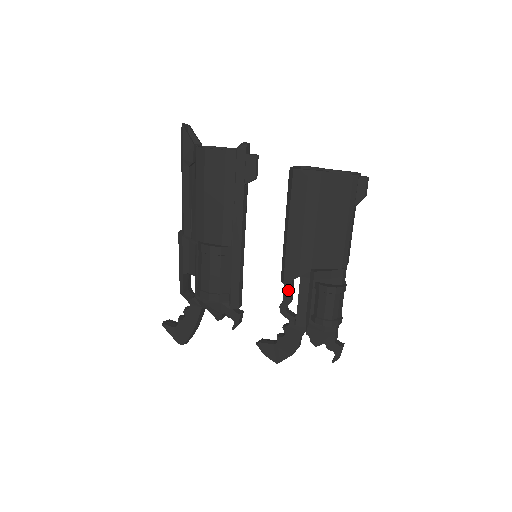
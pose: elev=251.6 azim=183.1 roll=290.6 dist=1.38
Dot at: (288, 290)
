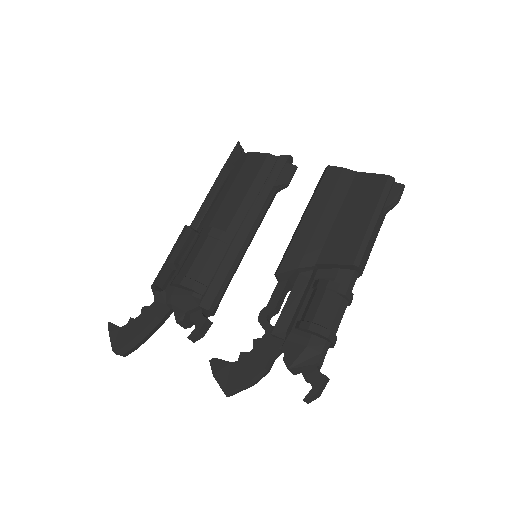
Dot at: (278, 292)
